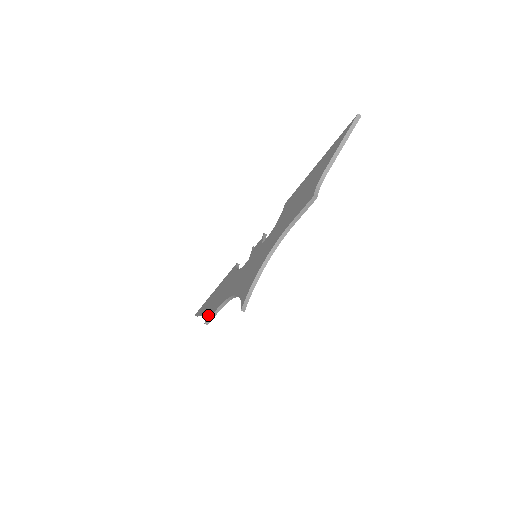
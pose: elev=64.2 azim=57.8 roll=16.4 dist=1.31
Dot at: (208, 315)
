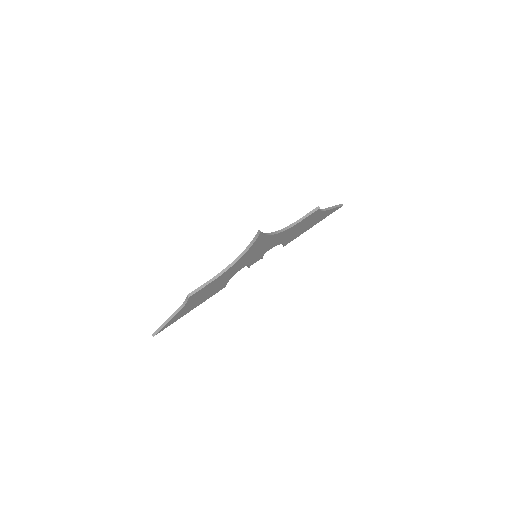
Dot at: occluded
